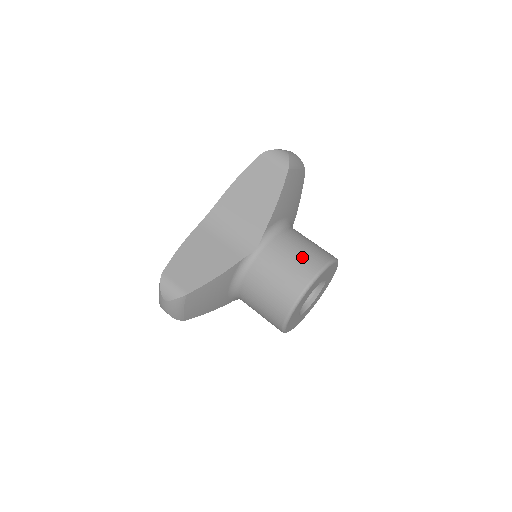
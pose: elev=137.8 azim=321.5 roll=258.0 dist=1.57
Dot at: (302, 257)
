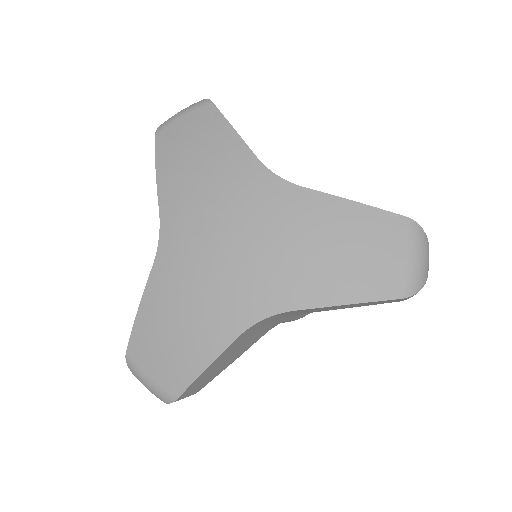
Dot at: occluded
